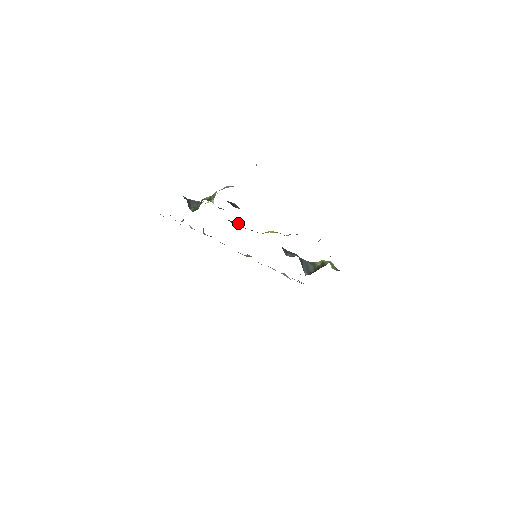
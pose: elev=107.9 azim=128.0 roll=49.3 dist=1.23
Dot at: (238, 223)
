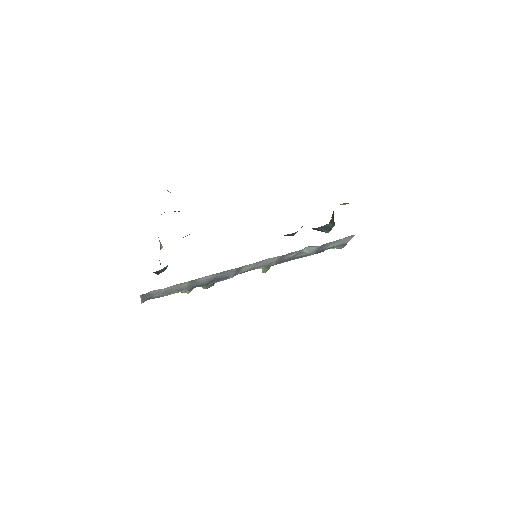
Dot at: occluded
